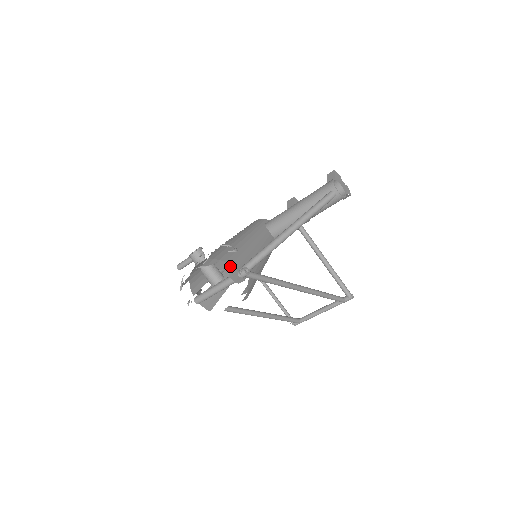
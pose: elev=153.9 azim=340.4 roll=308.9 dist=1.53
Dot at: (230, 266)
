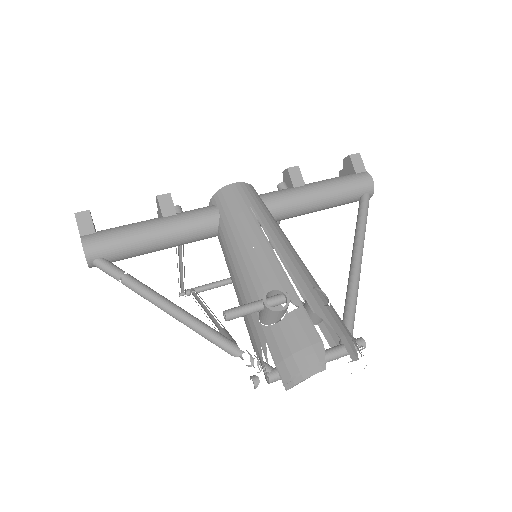
Dot at: occluded
